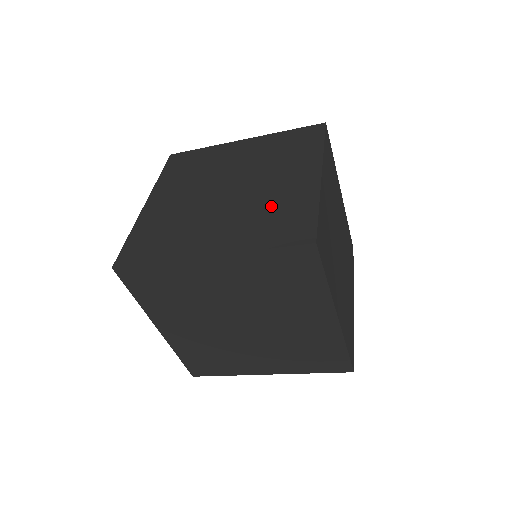
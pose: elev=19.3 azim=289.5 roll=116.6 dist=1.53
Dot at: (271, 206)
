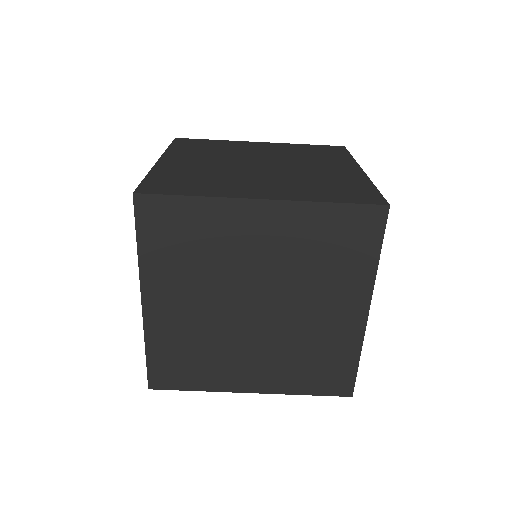
Dot at: (321, 179)
